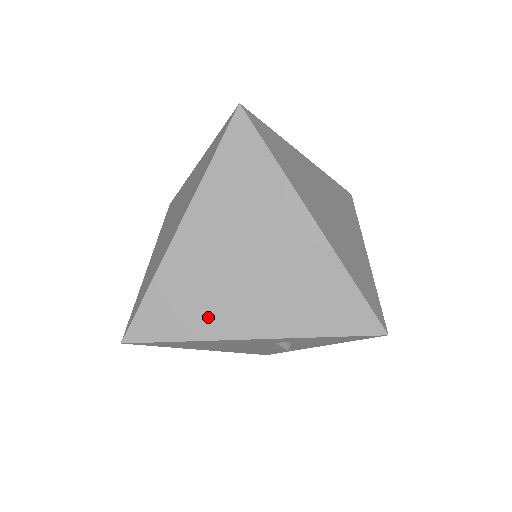
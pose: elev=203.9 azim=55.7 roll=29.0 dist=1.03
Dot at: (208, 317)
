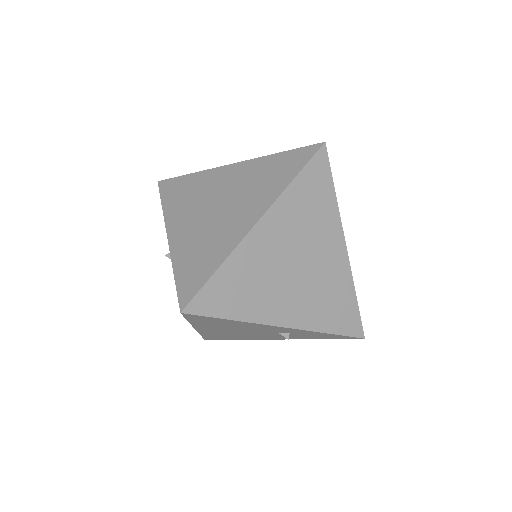
Dot at: (258, 303)
